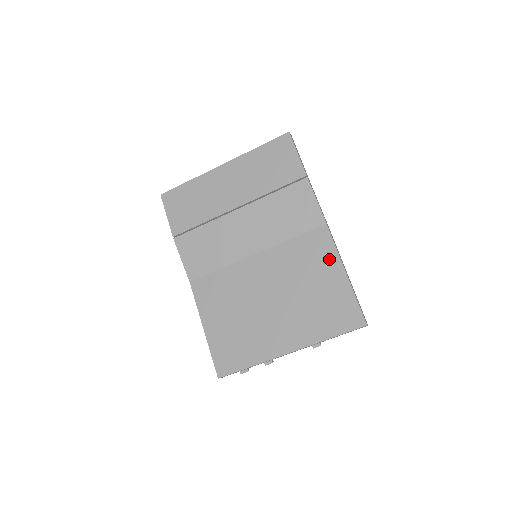
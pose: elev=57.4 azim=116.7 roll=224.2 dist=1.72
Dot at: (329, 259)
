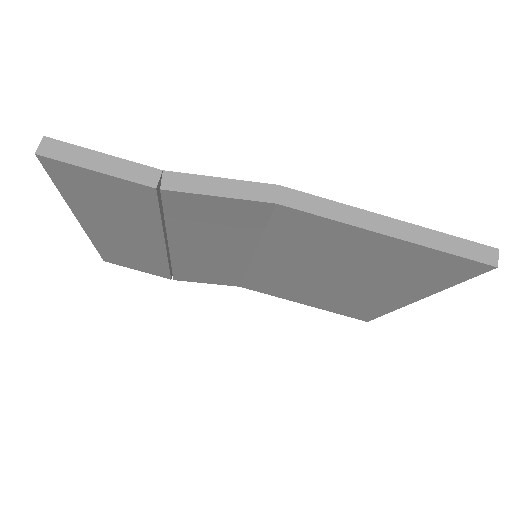
Dot at: (341, 233)
